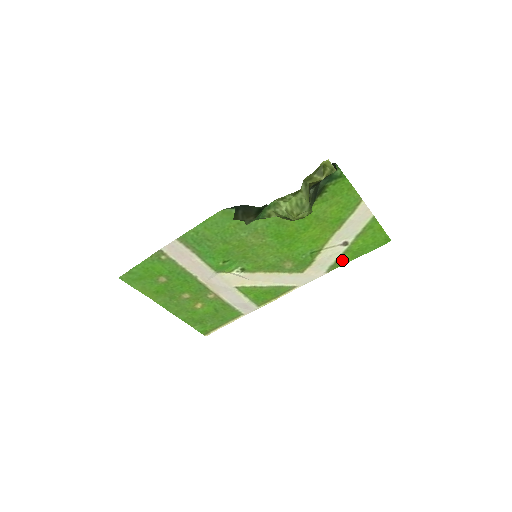
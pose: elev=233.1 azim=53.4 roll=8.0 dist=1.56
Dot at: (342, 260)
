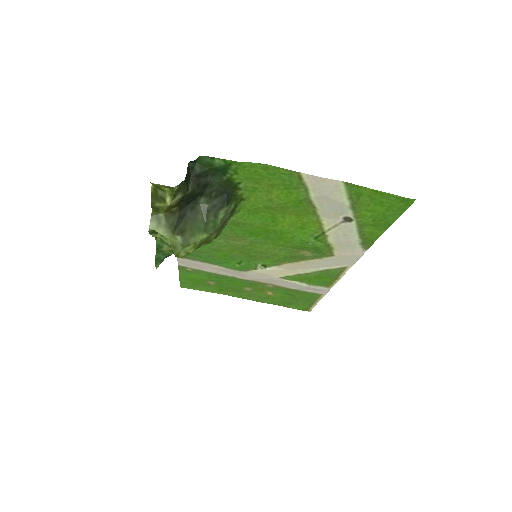
Dot at: (369, 235)
